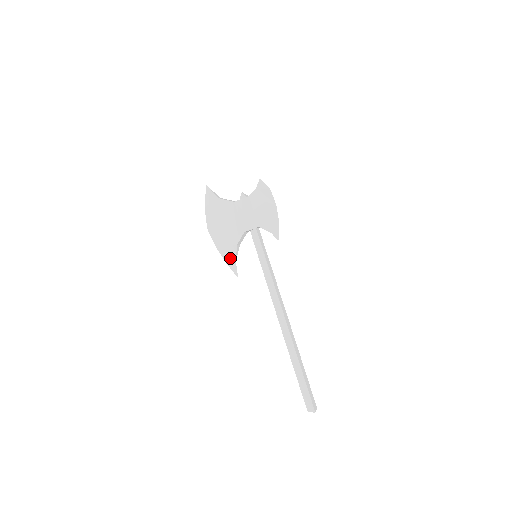
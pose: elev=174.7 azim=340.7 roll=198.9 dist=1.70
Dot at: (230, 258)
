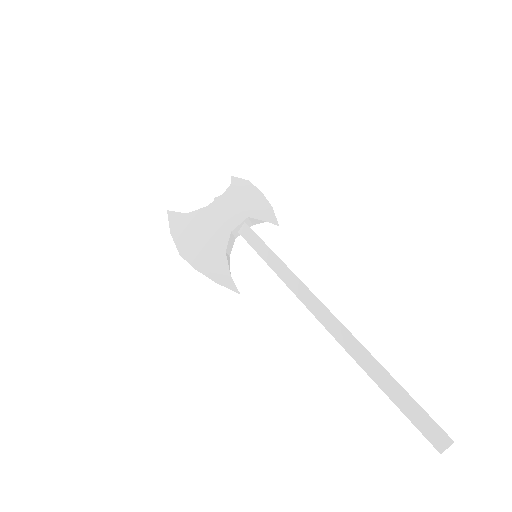
Dot at: (221, 275)
